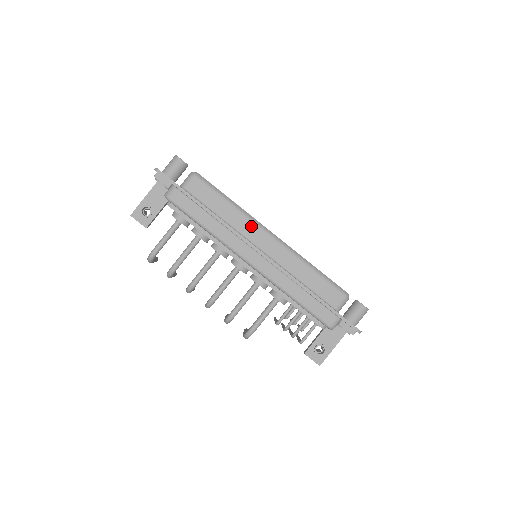
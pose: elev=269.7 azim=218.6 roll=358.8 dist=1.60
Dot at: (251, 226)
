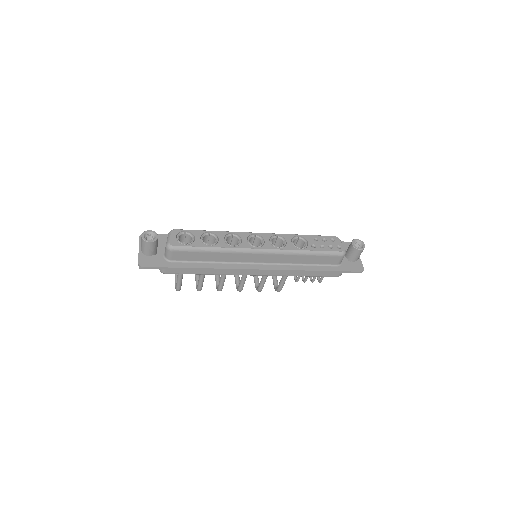
Dot at: (242, 255)
